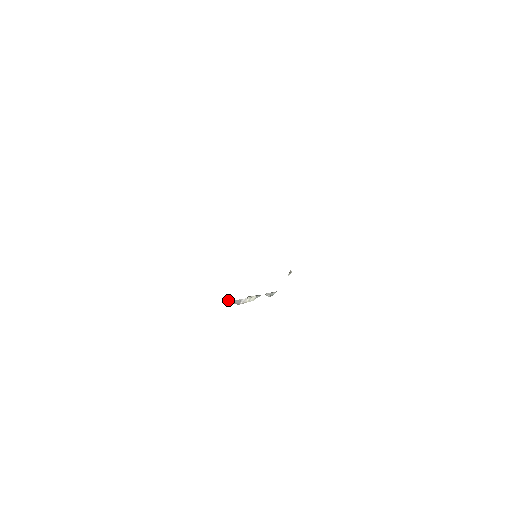
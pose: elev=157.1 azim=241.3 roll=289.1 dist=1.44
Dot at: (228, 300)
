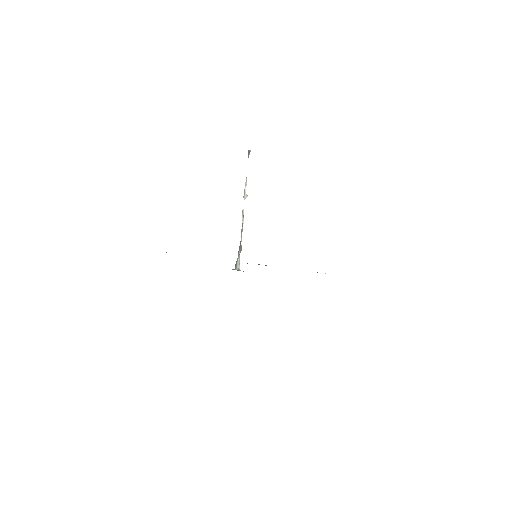
Dot at: (237, 262)
